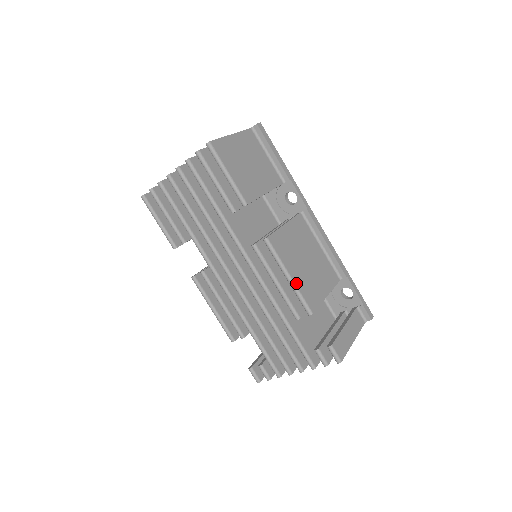
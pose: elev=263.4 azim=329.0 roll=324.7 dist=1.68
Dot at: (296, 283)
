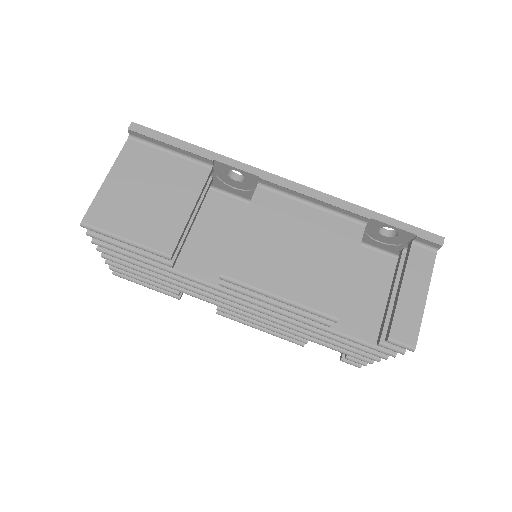
Dot at: (293, 299)
